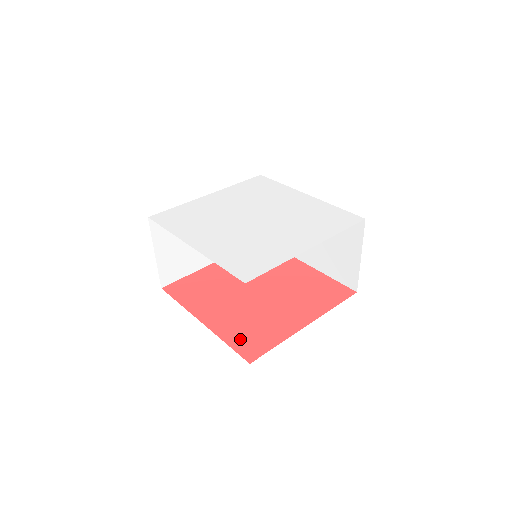
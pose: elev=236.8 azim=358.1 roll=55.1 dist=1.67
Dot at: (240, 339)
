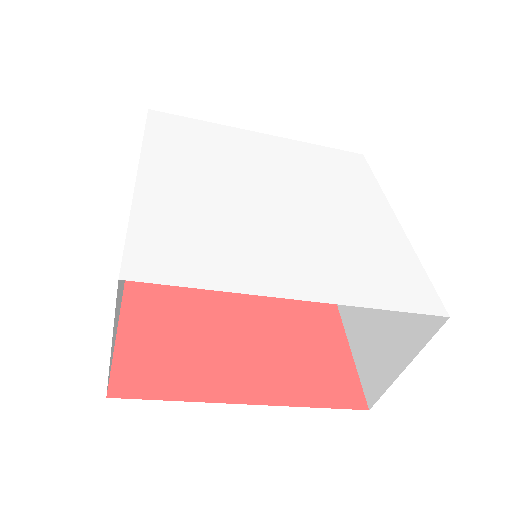
Dot at: (319, 388)
